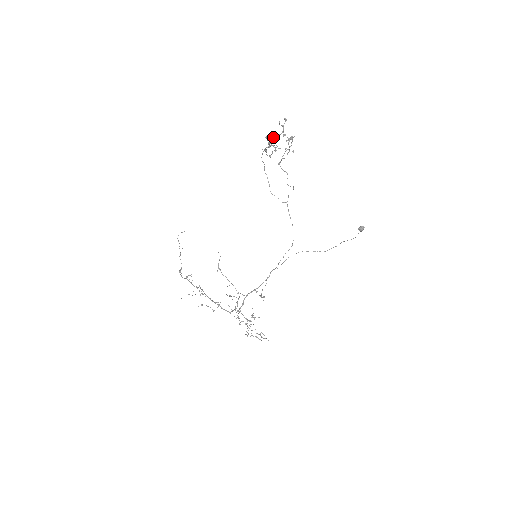
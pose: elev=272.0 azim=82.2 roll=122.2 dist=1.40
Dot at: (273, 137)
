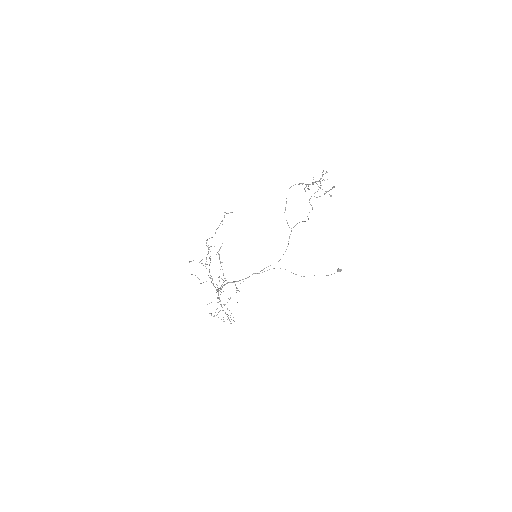
Dot at: occluded
